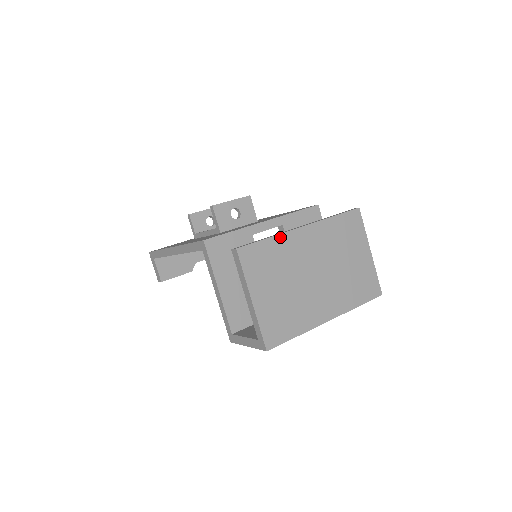
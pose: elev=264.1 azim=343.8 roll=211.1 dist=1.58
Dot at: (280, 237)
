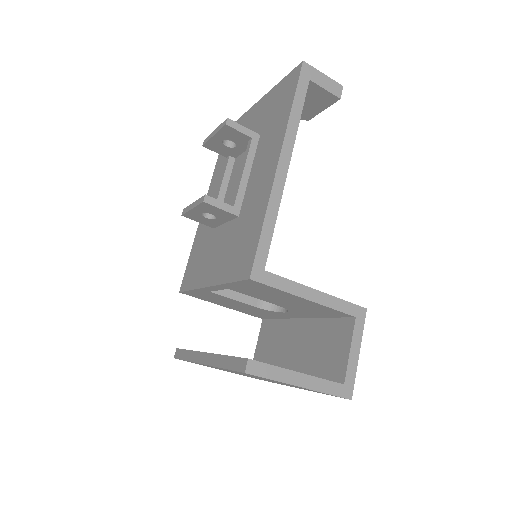
Dot at: occluded
